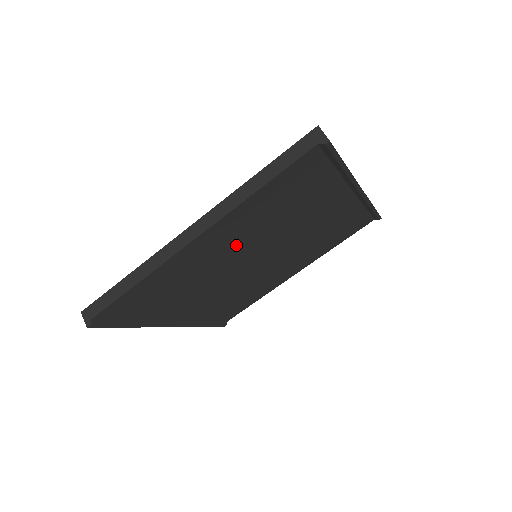
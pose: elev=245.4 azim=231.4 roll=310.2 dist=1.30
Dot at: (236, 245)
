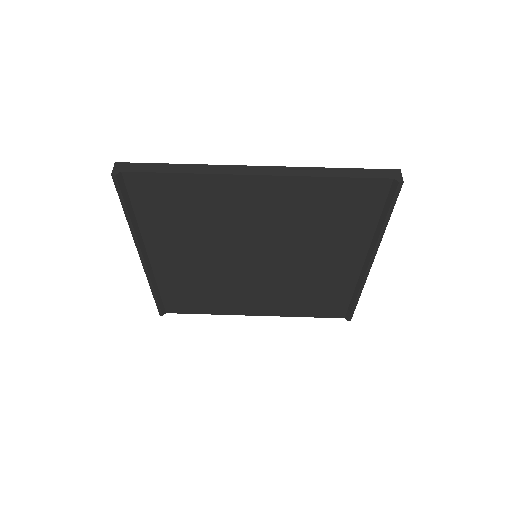
Dot at: (265, 220)
